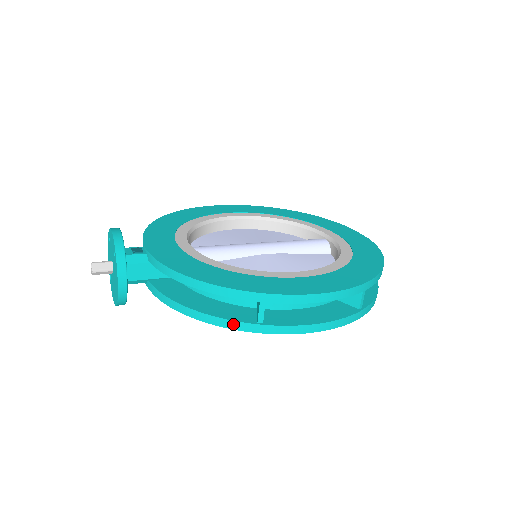
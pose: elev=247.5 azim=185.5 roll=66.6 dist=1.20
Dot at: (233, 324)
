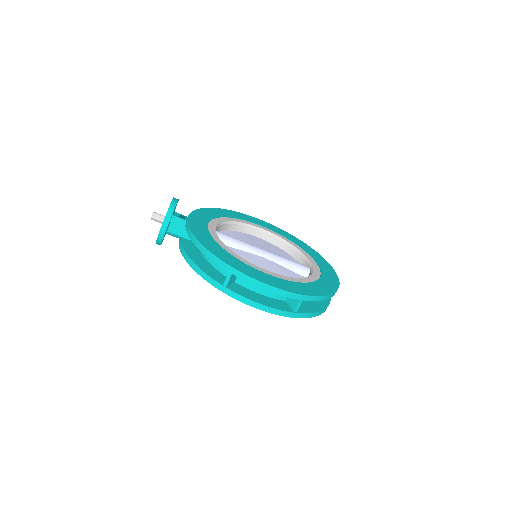
Dot at: (209, 279)
